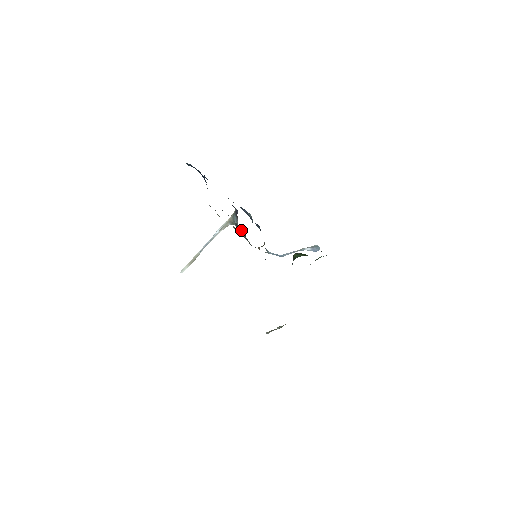
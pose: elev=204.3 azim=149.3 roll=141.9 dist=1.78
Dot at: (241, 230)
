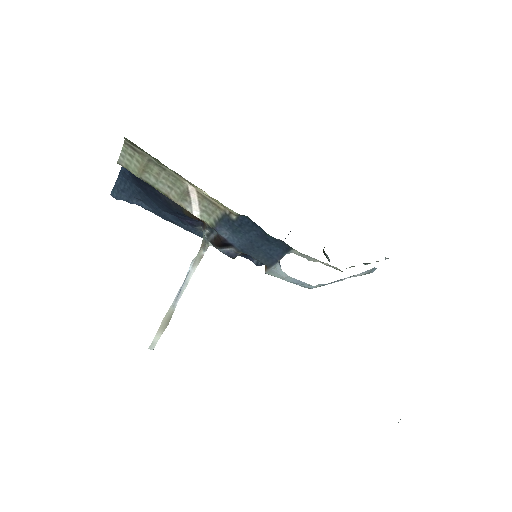
Dot at: (217, 237)
